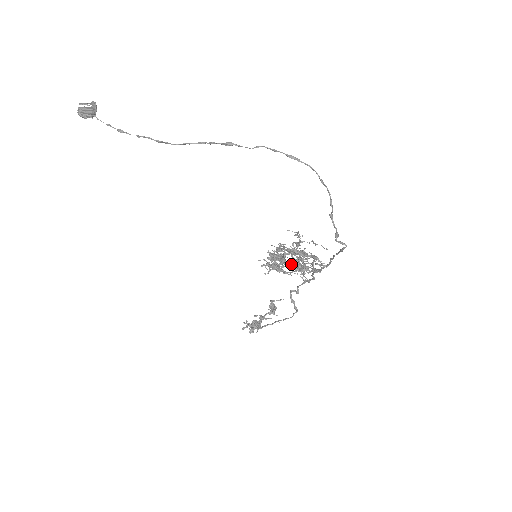
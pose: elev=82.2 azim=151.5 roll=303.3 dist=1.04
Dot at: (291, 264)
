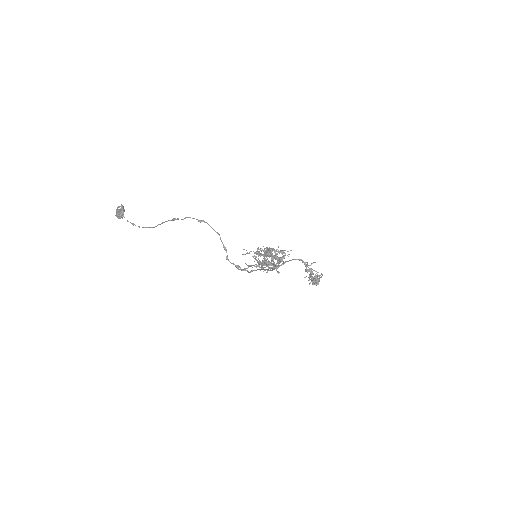
Dot at: (265, 264)
